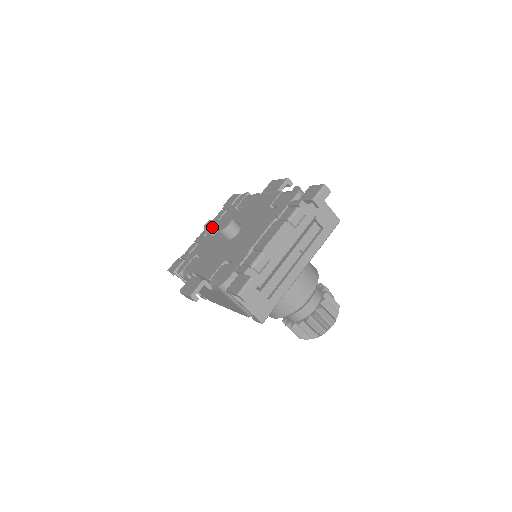
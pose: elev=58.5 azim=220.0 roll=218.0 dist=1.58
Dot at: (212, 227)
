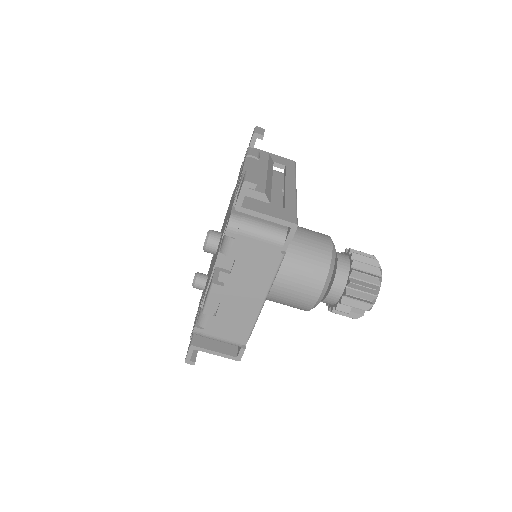
Dot at: (199, 275)
